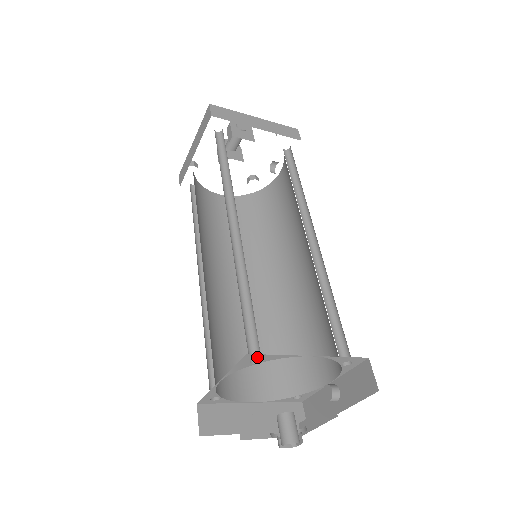
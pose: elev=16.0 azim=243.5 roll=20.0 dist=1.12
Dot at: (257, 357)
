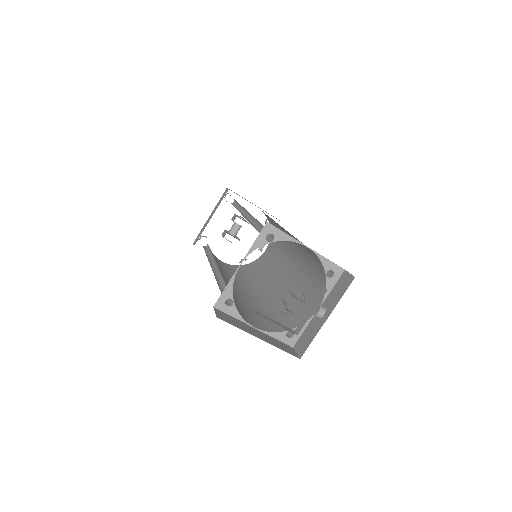
Dot at: (272, 231)
